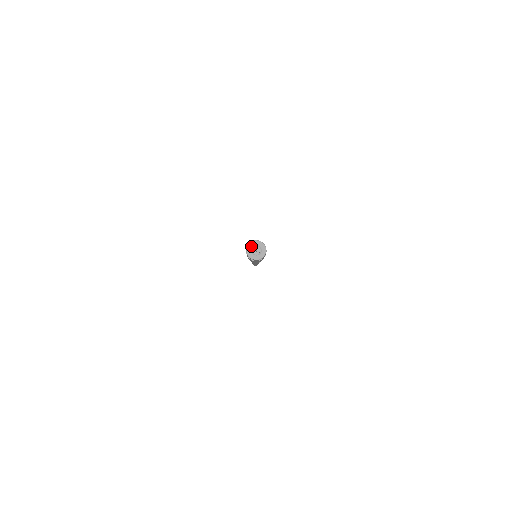
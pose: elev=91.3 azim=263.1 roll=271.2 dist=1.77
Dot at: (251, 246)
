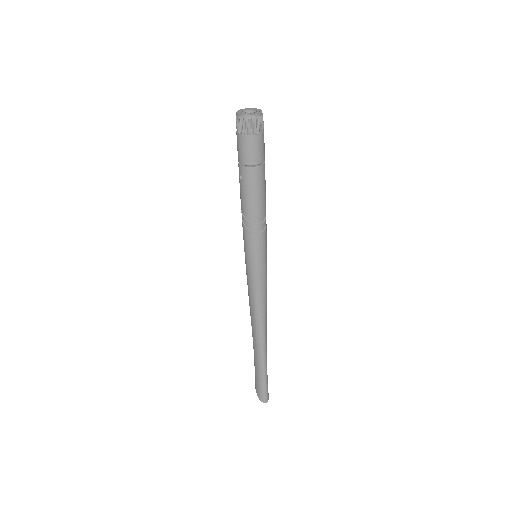
Dot at: (240, 112)
